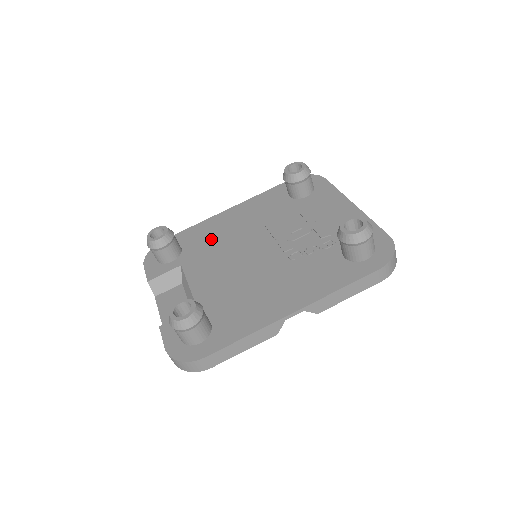
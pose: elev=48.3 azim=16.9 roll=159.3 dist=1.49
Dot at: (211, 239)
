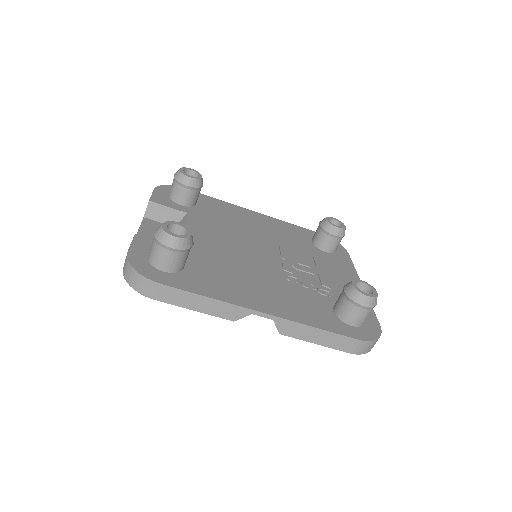
Dot at: (226, 217)
